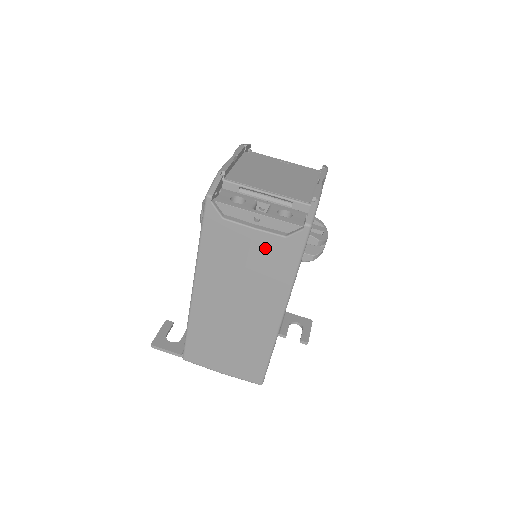
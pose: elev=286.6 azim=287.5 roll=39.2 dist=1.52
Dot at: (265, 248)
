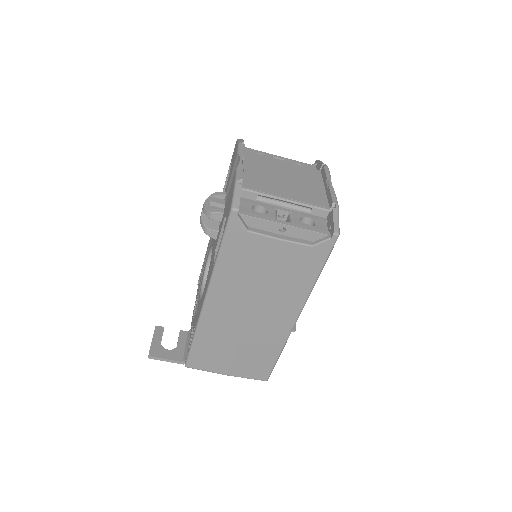
Dot at: (289, 257)
